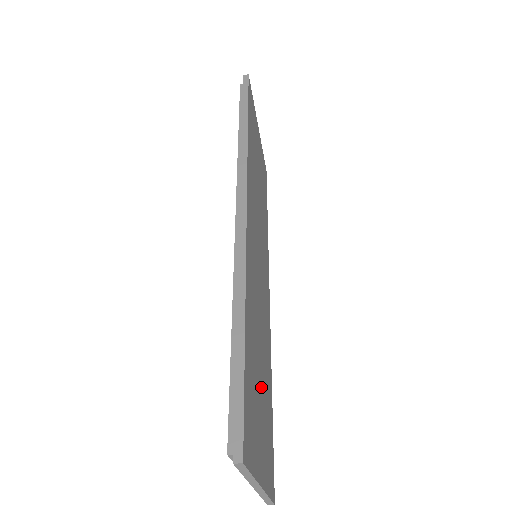
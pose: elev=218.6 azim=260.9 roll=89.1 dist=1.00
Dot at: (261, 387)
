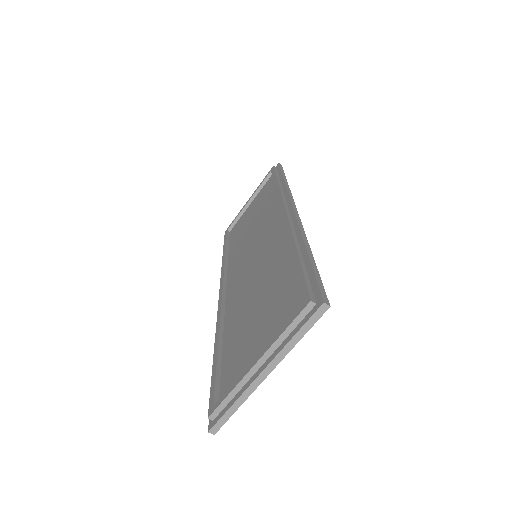
Dot at: occluded
